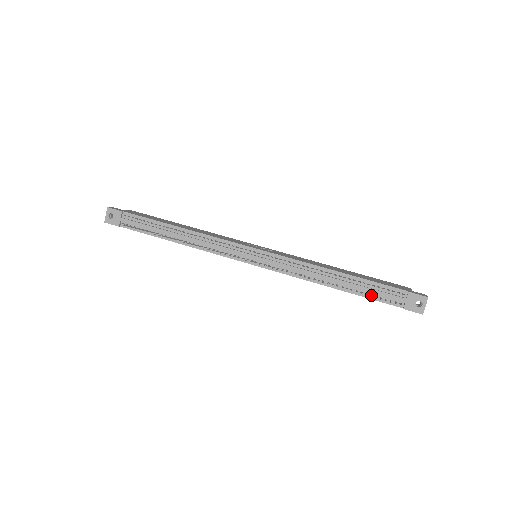
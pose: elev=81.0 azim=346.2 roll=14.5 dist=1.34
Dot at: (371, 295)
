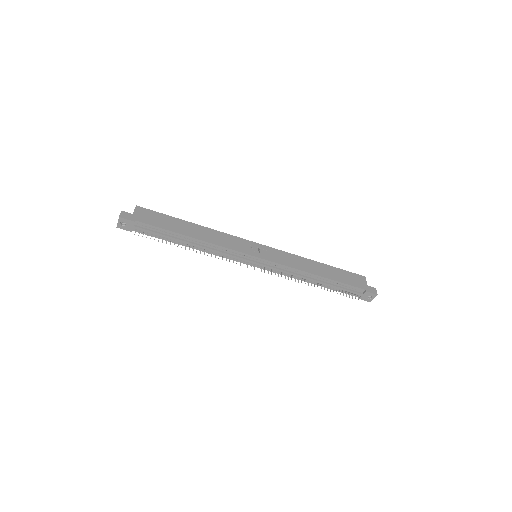
Dot at: occluded
